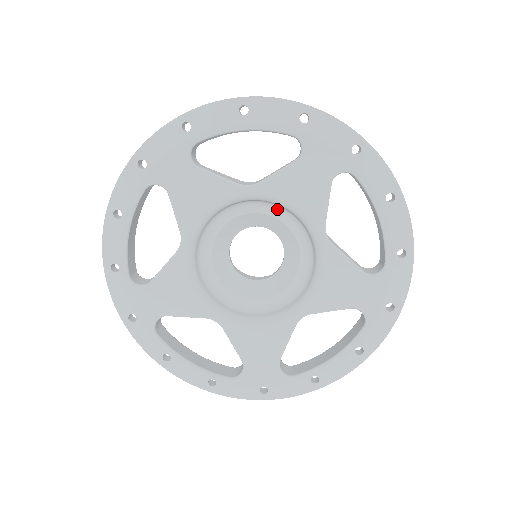
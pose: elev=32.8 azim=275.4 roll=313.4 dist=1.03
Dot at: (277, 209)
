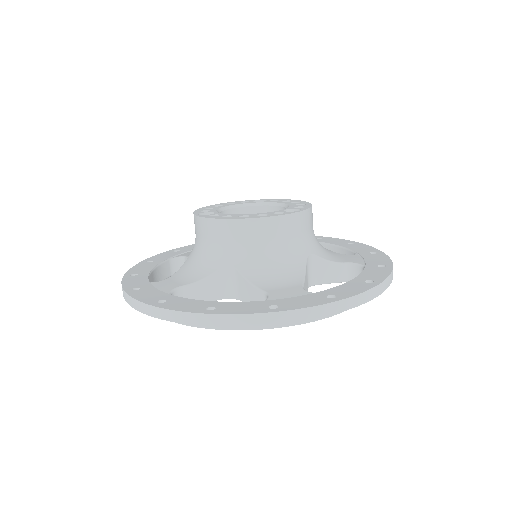
Dot at: occluded
